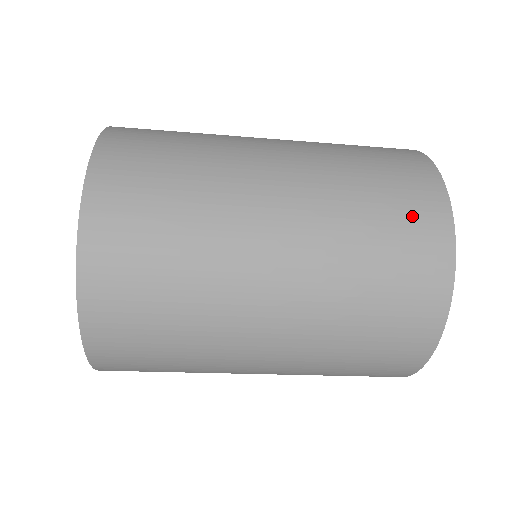
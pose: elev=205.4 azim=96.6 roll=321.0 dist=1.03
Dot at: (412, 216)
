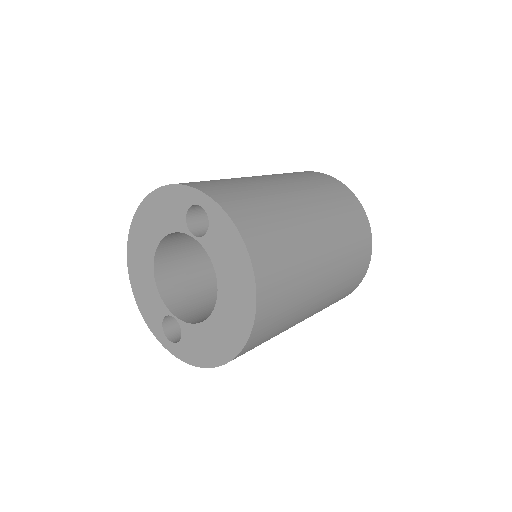
Dot at: occluded
